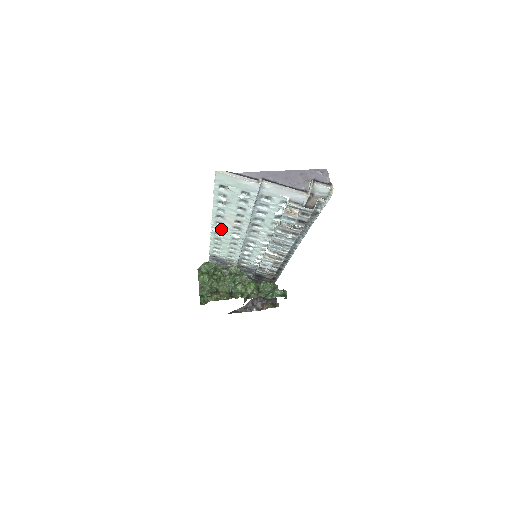
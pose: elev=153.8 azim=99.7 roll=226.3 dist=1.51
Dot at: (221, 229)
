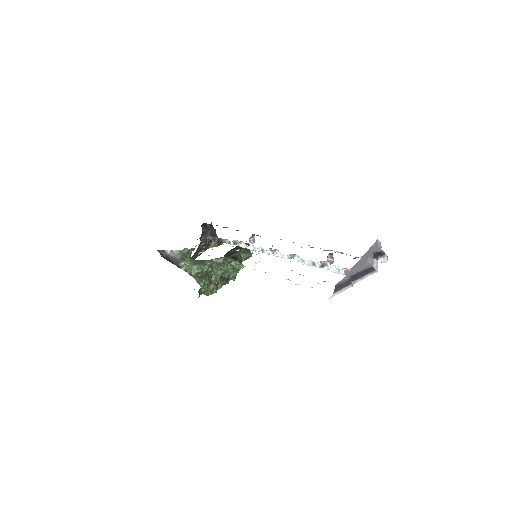
Dot at: occluded
